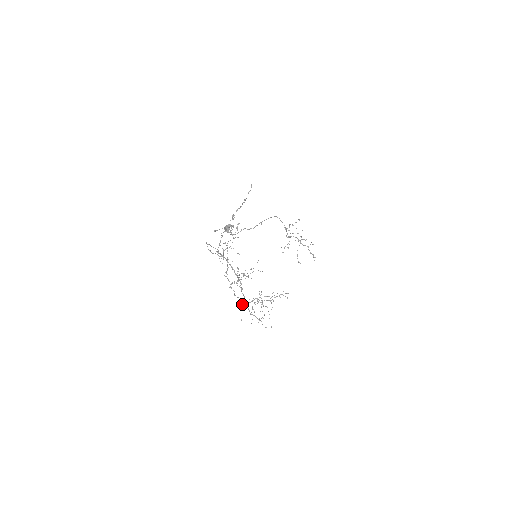
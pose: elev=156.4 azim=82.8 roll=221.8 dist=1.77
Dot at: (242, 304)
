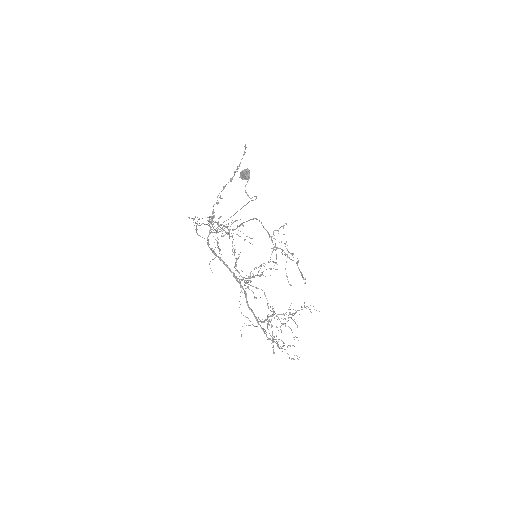
Dot at: occluded
